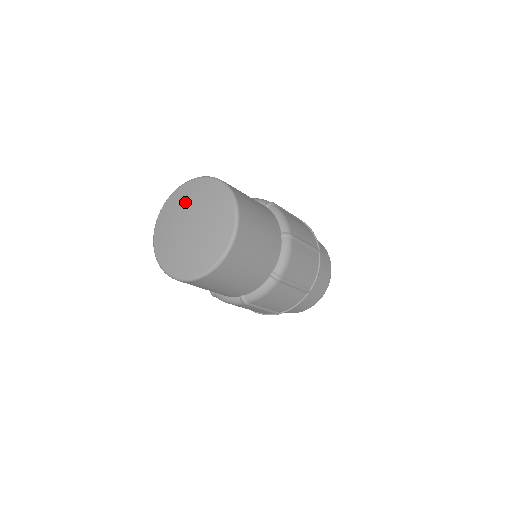
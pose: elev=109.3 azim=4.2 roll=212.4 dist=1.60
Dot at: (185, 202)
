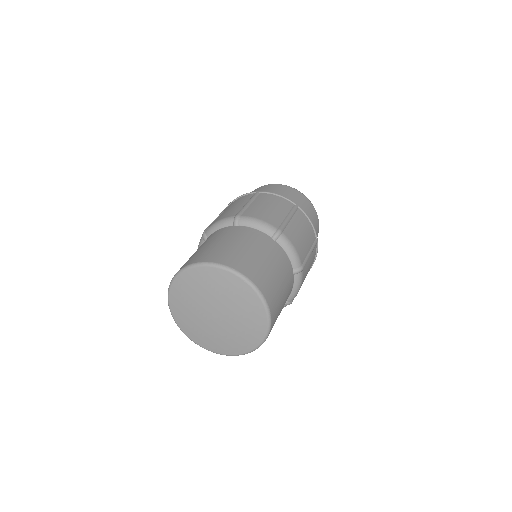
Dot at: (190, 300)
